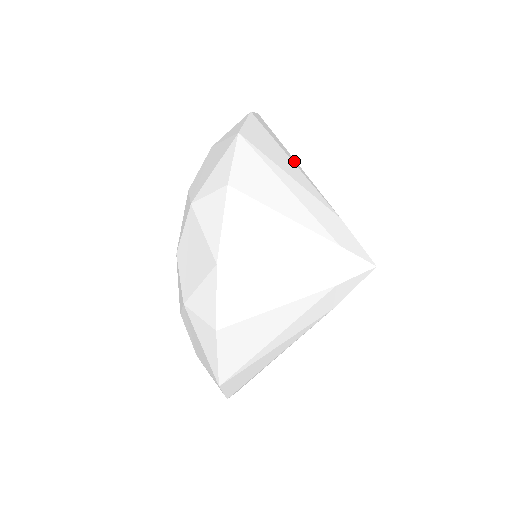
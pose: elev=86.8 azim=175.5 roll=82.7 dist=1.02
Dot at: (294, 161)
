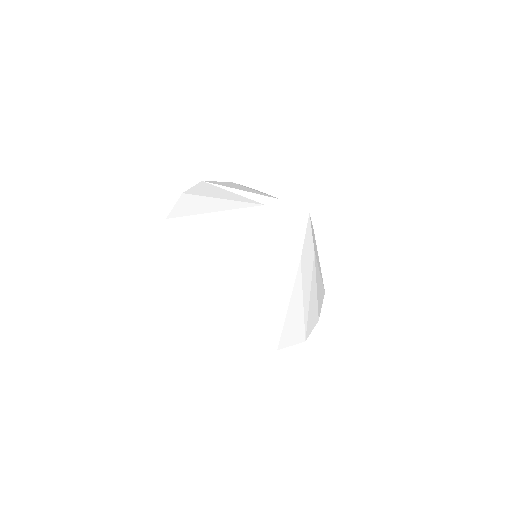
Dot at: (223, 195)
